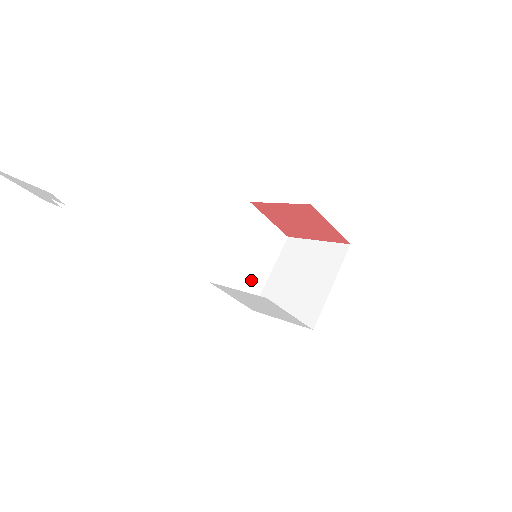
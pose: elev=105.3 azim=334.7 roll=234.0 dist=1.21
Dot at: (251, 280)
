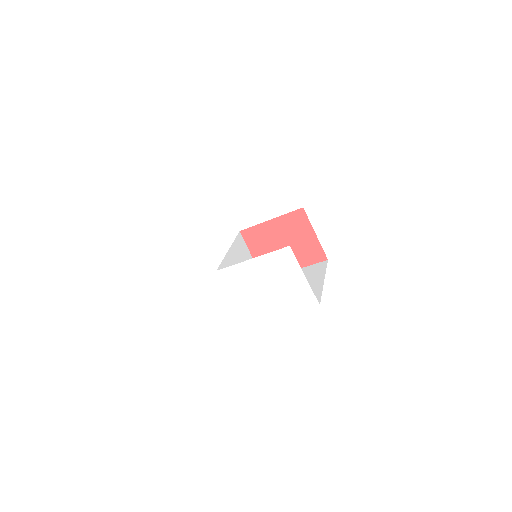
Dot at: occluded
